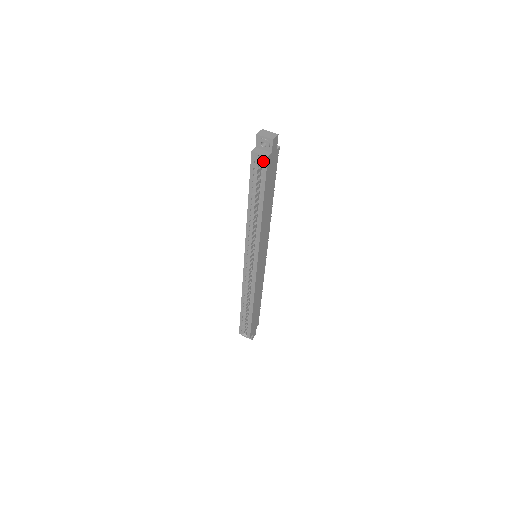
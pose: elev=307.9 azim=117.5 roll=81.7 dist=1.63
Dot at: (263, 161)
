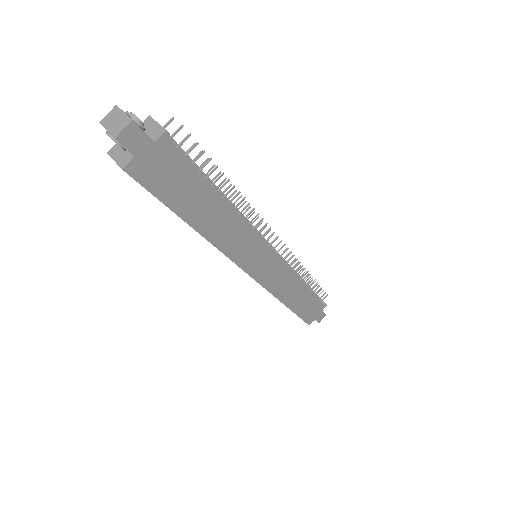
Dot at: (126, 172)
